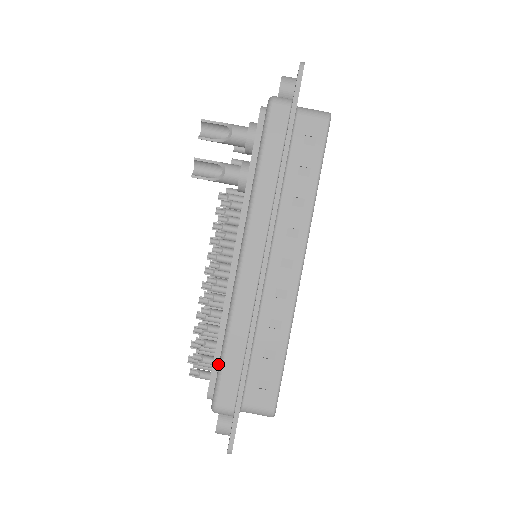
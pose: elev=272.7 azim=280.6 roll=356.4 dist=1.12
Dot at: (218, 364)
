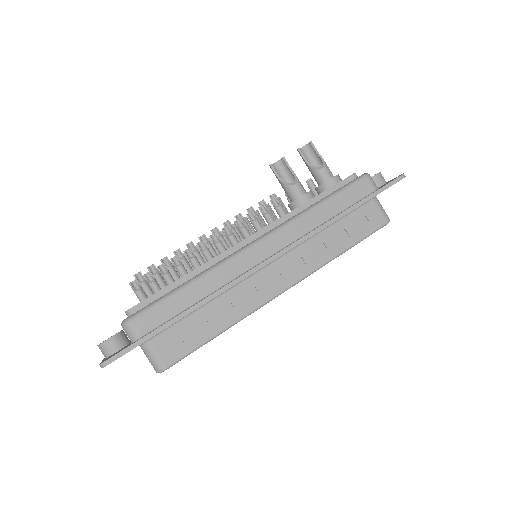
Dot at: (162, 295)
